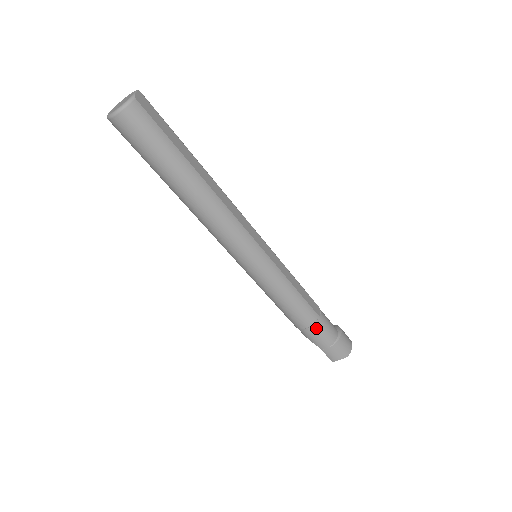
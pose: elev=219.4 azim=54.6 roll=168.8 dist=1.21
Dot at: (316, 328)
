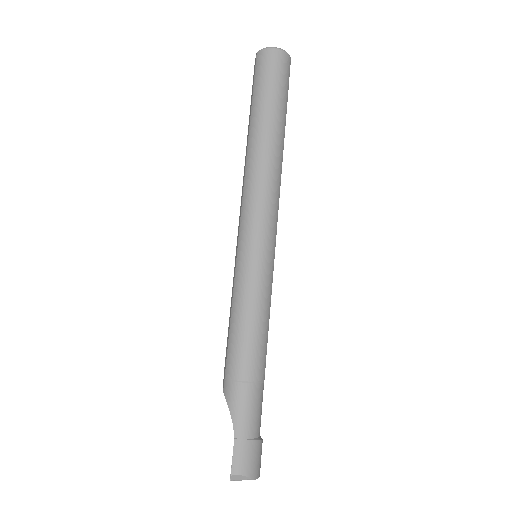
Dot at: (255, 392)
